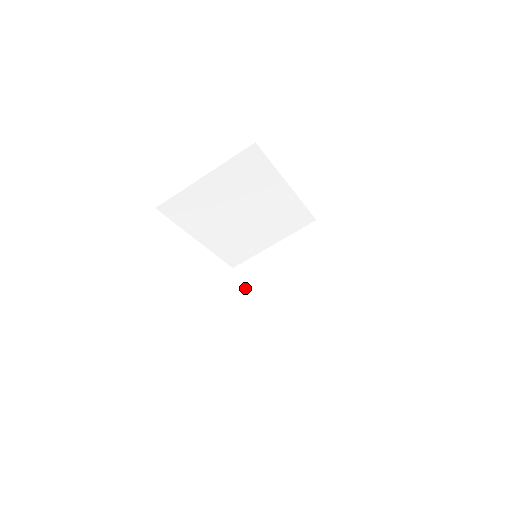
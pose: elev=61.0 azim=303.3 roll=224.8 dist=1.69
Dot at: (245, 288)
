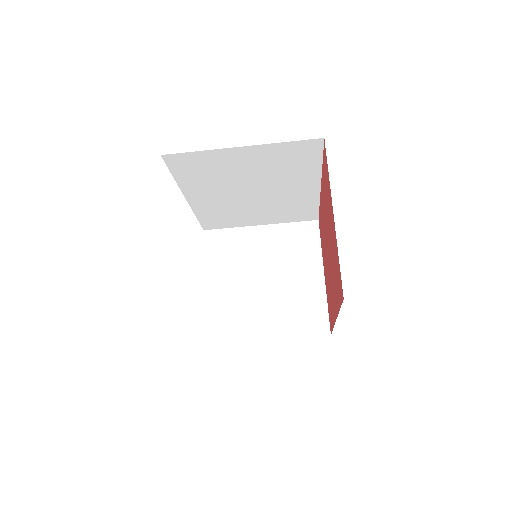
Dot at: (212, 262)
